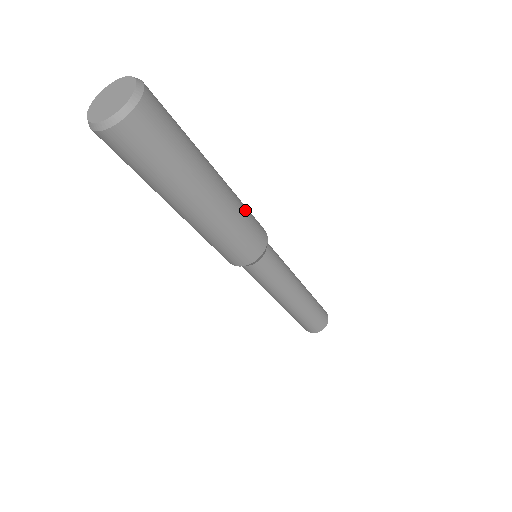
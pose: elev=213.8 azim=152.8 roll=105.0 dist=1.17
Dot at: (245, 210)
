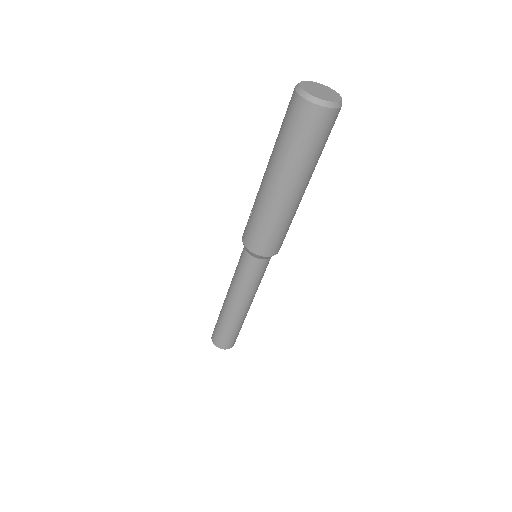
Dot at: occluded
